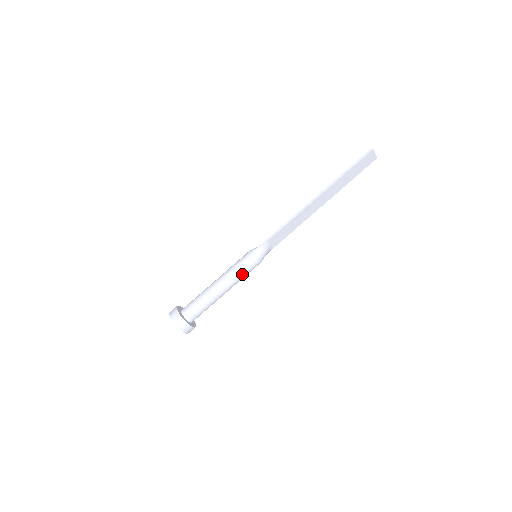
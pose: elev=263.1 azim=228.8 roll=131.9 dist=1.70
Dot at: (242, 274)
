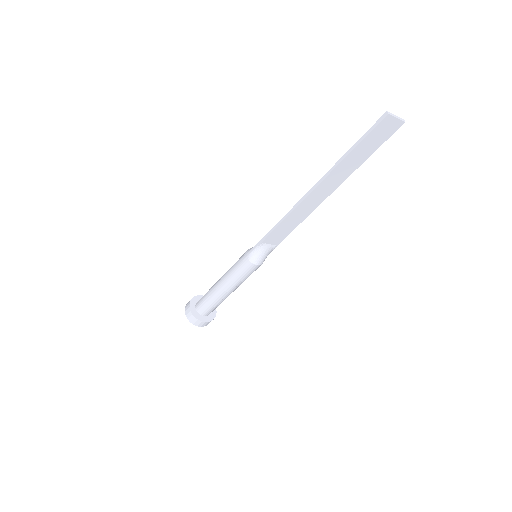
Dot at: (241, 277)
